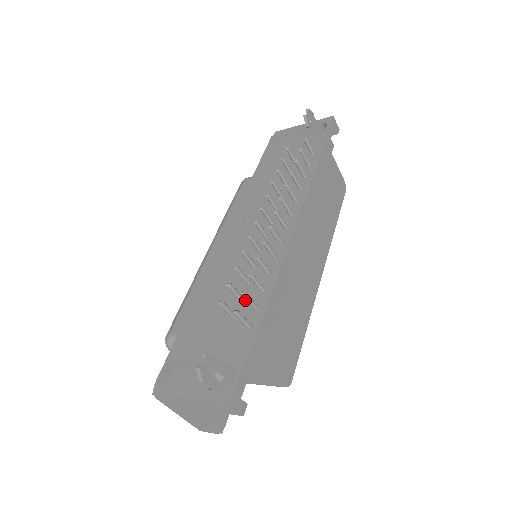
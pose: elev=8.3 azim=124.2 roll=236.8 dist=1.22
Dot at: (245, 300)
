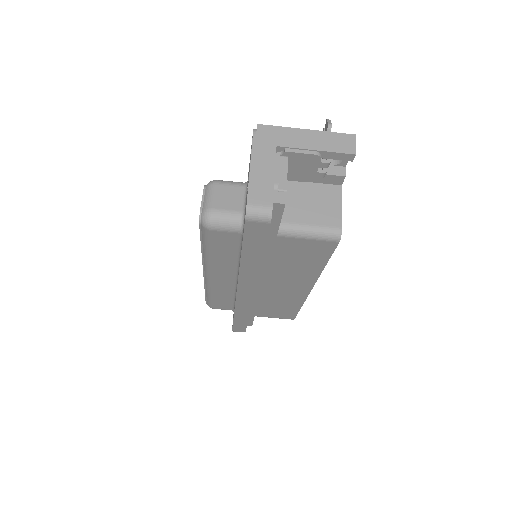
Dot at: occluded
